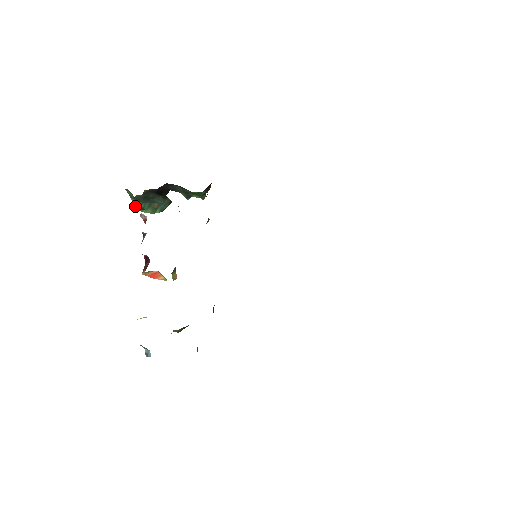
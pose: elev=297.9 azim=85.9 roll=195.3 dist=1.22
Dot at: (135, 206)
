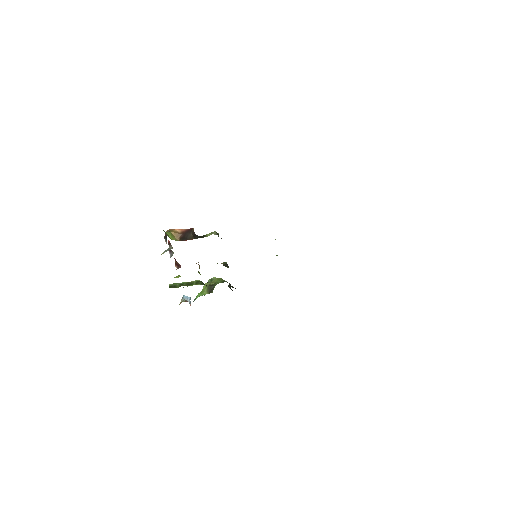
Dot at: occluded
